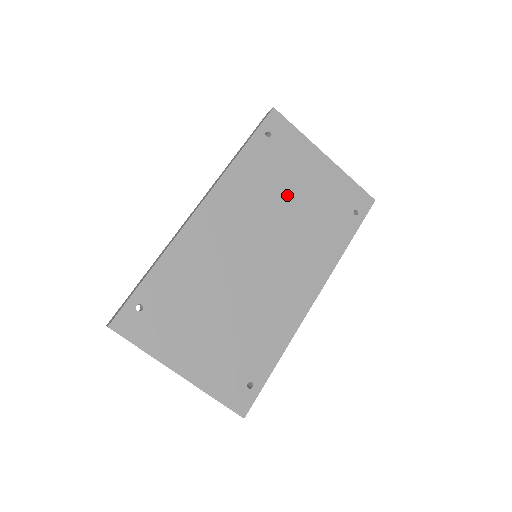
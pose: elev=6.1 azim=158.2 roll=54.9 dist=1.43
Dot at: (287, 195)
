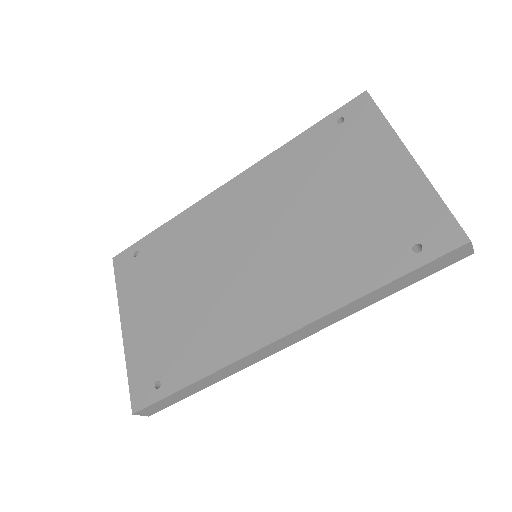
Dot at: (322, 194)
